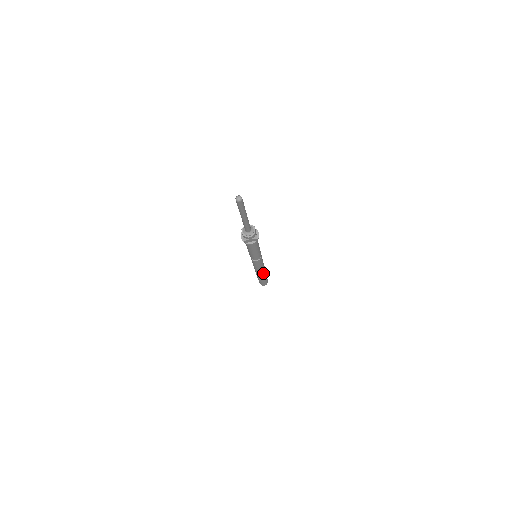
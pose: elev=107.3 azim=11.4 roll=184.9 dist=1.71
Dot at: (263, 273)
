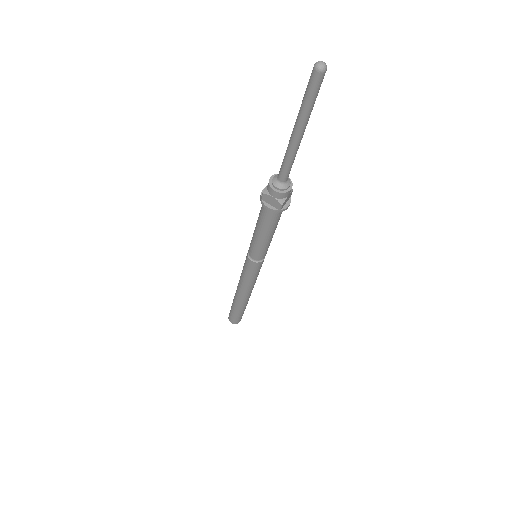
Dot at: occluded
